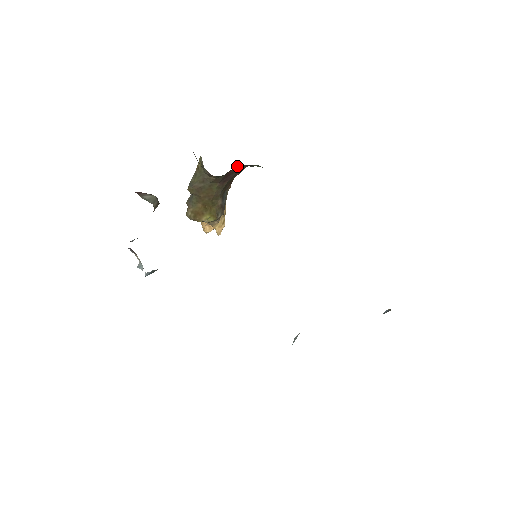
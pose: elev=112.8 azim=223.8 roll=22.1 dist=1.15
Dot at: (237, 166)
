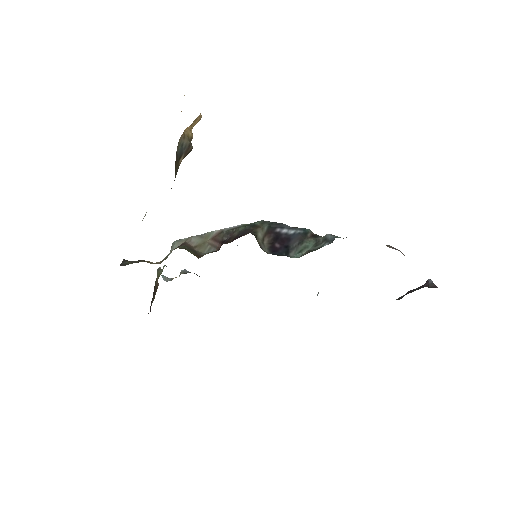
Dot at: occluded
